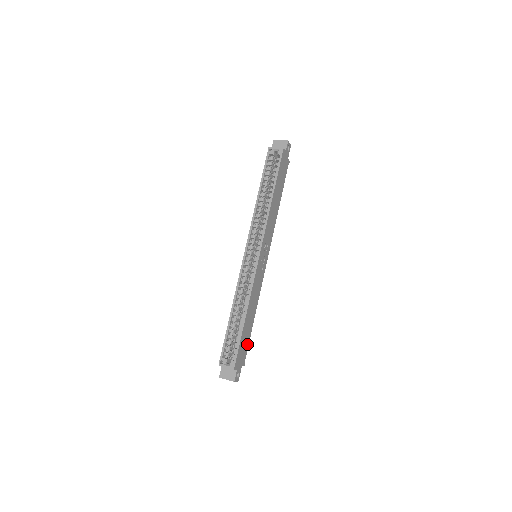
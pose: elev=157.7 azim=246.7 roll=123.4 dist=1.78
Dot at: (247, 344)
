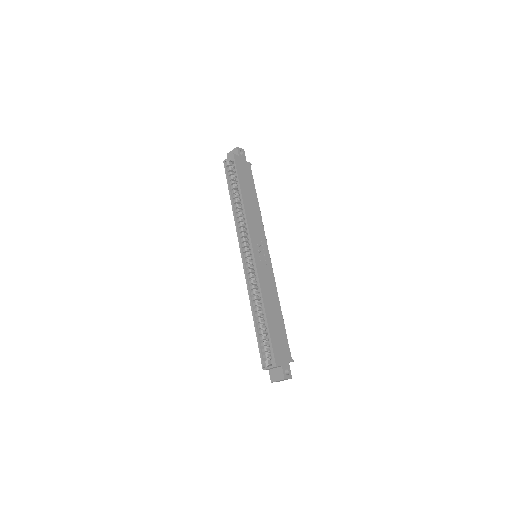
Dot at: (285, 339)
